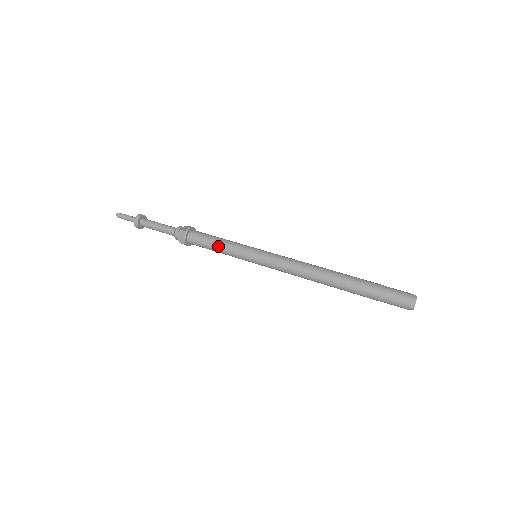
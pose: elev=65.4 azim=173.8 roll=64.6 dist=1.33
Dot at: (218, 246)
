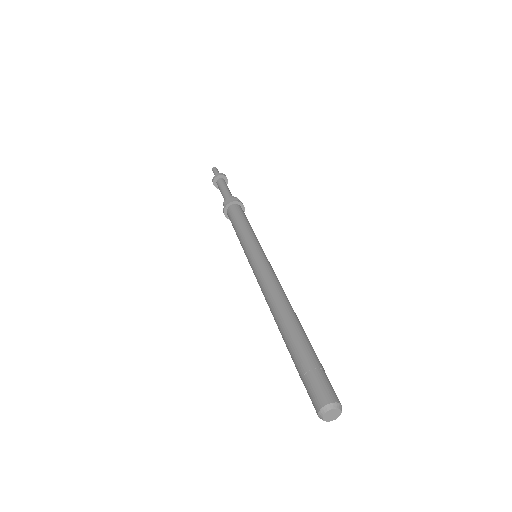
Dot at: (236, 232)
